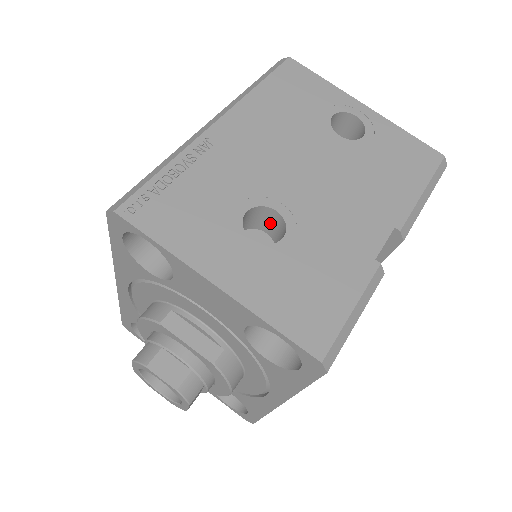
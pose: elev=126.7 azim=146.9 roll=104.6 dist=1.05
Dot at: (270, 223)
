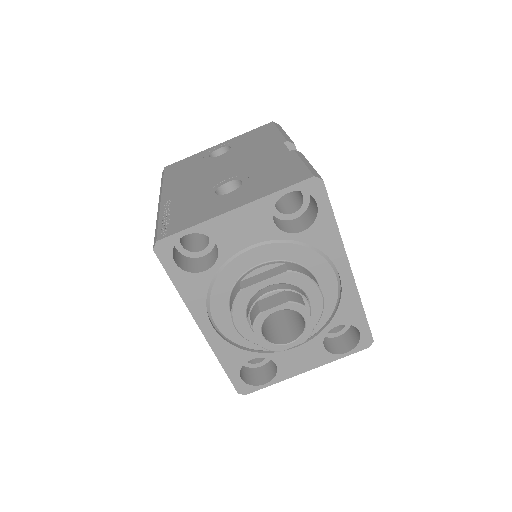
Dot at: occluded
